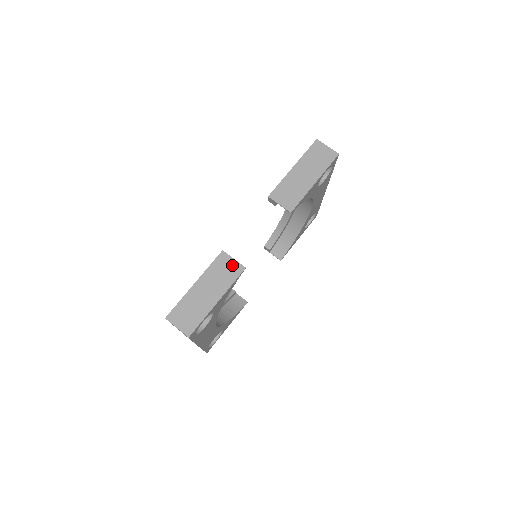
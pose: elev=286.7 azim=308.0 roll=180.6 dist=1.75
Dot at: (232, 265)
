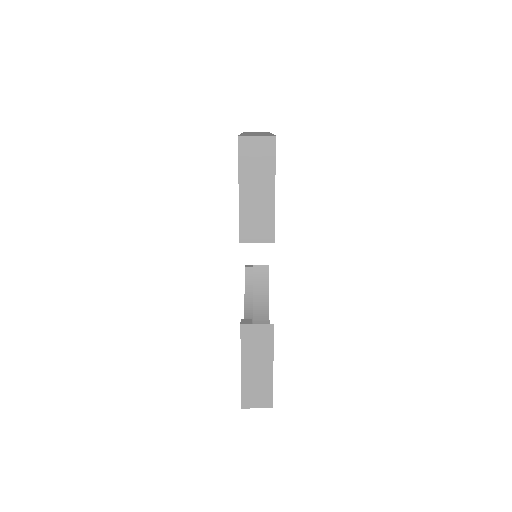
Dot at: (260, 331)
